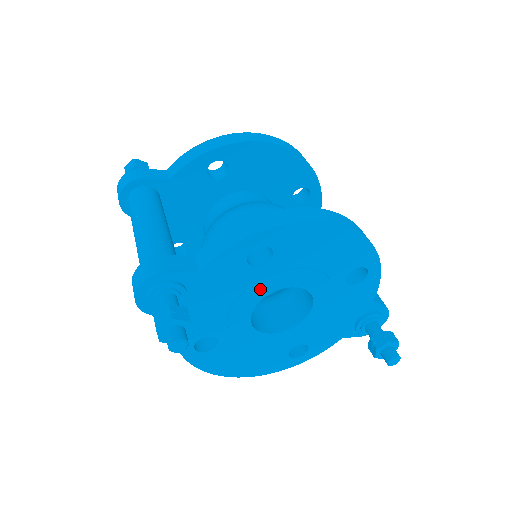
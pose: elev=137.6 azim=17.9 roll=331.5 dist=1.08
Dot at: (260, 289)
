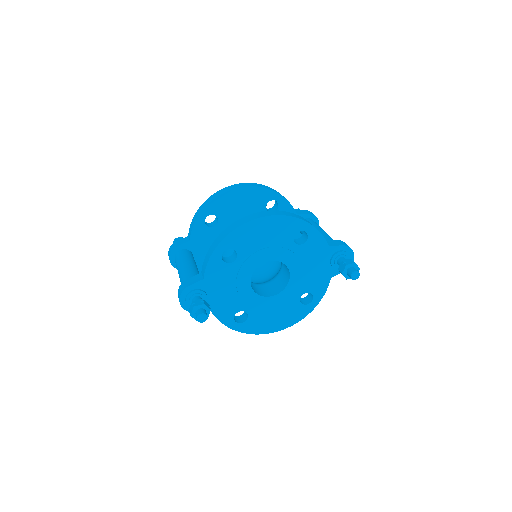
Dot at: (245, 273)
